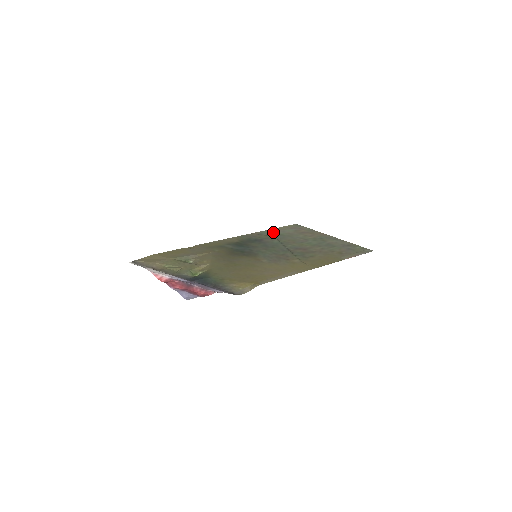
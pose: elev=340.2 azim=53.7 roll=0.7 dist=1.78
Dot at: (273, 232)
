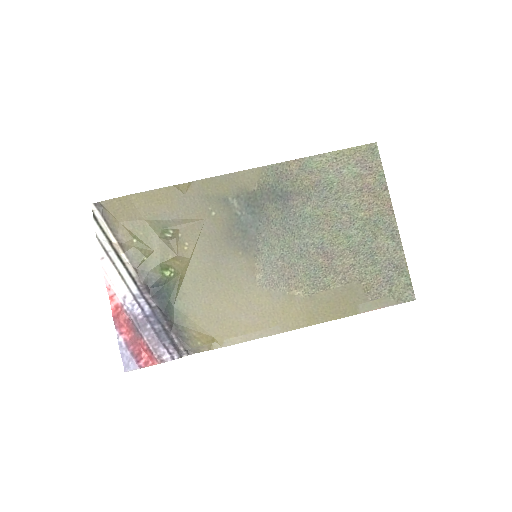
Dot at: (322, 170)
